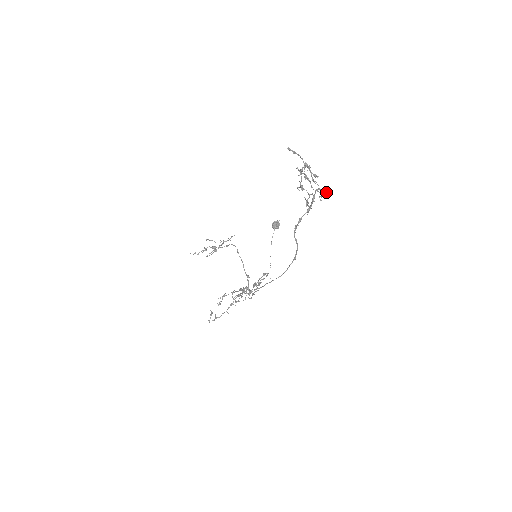
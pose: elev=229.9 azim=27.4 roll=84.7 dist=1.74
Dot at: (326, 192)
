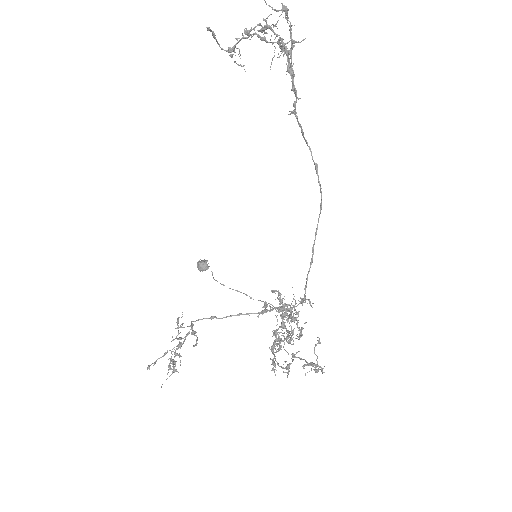
Dot at: (281, 51)
